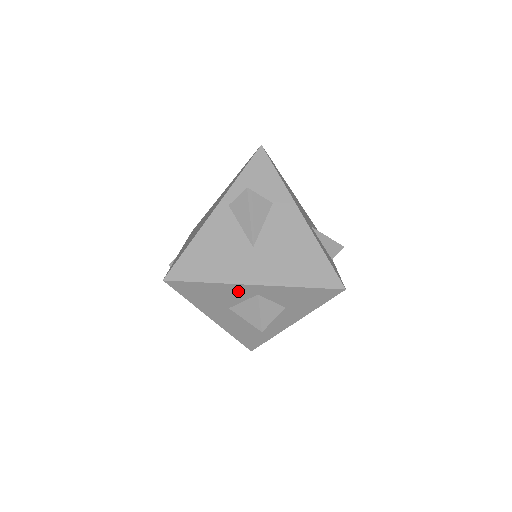
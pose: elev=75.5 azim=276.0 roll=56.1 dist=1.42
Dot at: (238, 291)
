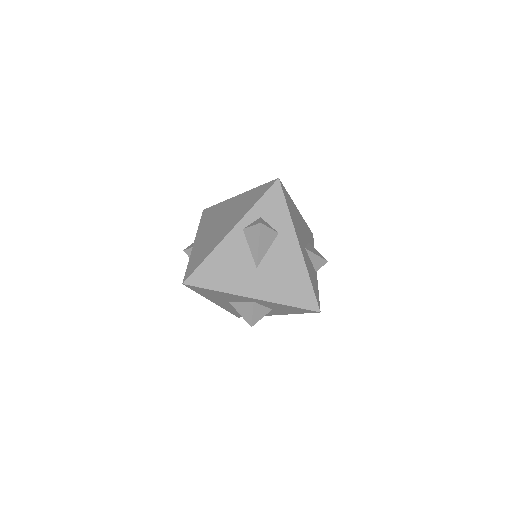
Dot at: (239, 298)
